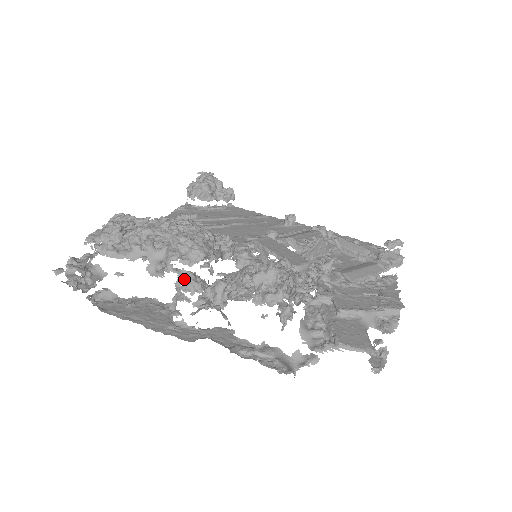
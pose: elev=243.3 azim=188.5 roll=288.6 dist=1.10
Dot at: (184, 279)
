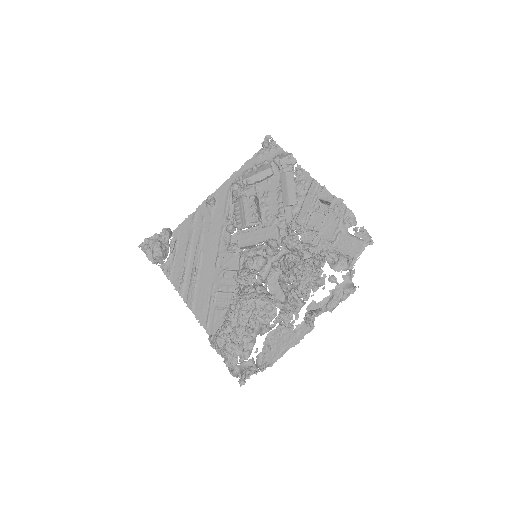
Dot at: (282, 320)
